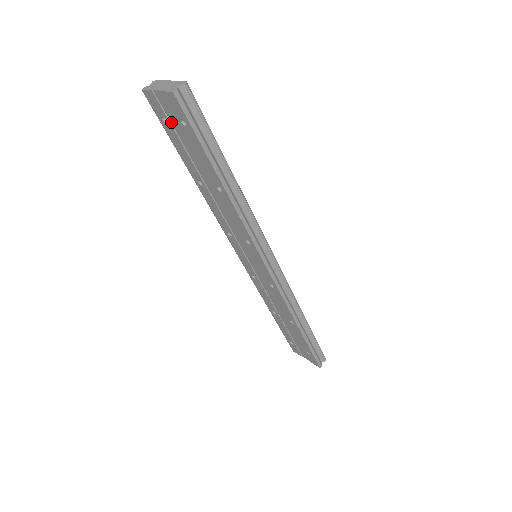
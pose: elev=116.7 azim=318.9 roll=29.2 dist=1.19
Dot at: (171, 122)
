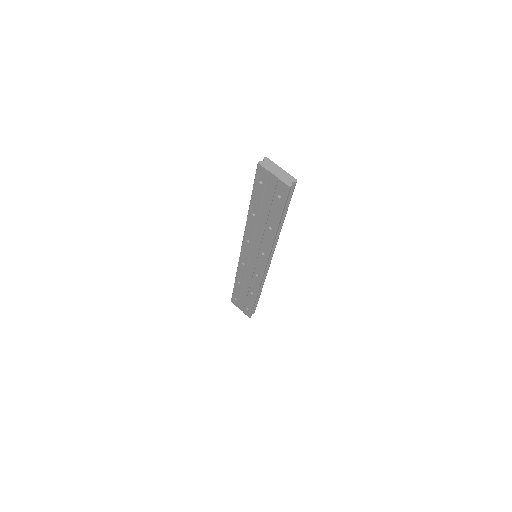
Dot at: (266, 187)
